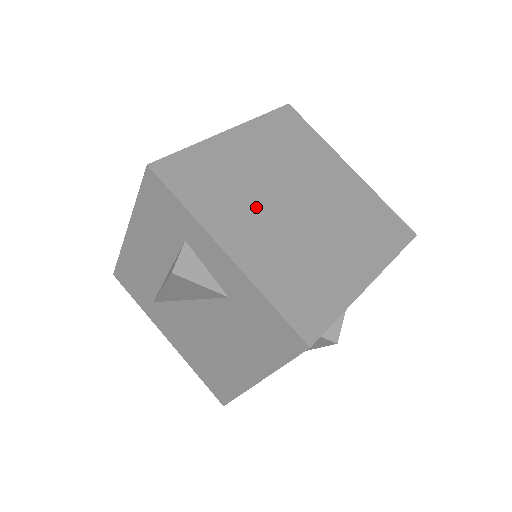
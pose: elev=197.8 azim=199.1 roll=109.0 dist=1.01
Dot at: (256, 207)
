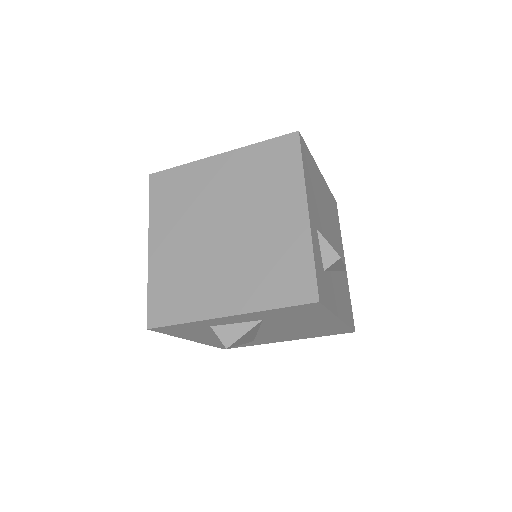
Dot at: (209, 268)
